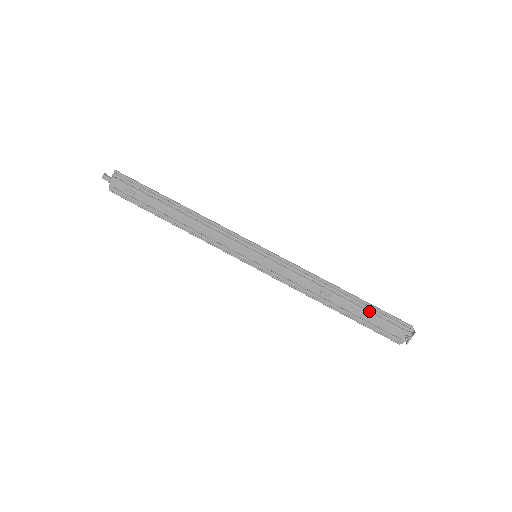
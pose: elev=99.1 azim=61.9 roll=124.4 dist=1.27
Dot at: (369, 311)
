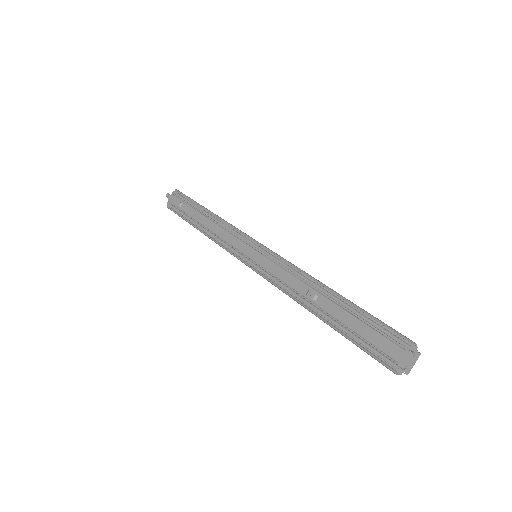
Dot at: (361, 320)
